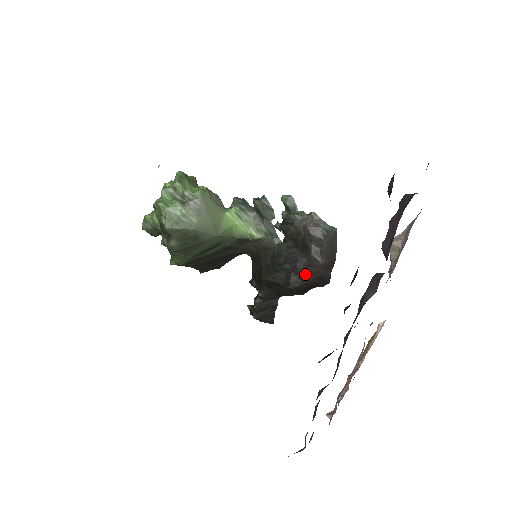
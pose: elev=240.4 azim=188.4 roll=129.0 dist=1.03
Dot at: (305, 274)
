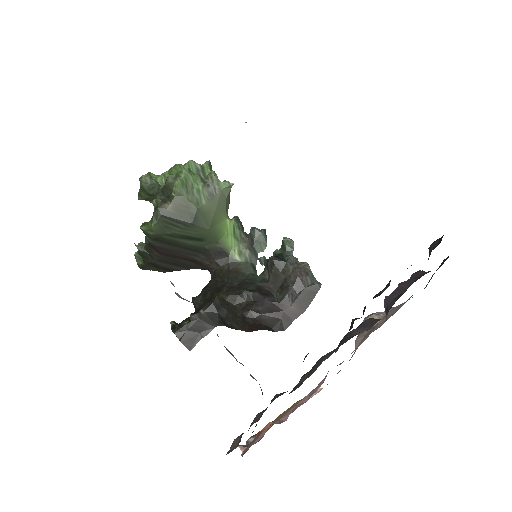
Dot at: (269, 309)
